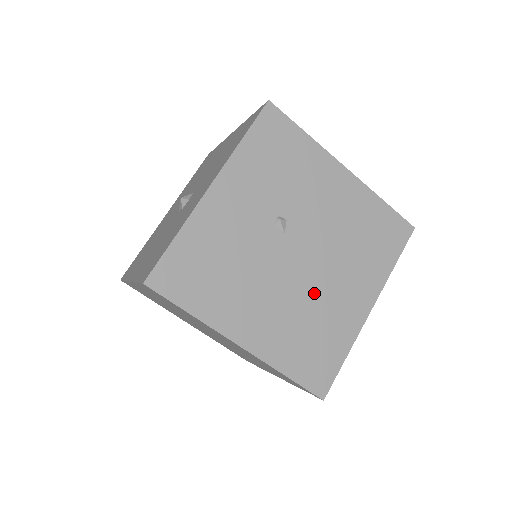
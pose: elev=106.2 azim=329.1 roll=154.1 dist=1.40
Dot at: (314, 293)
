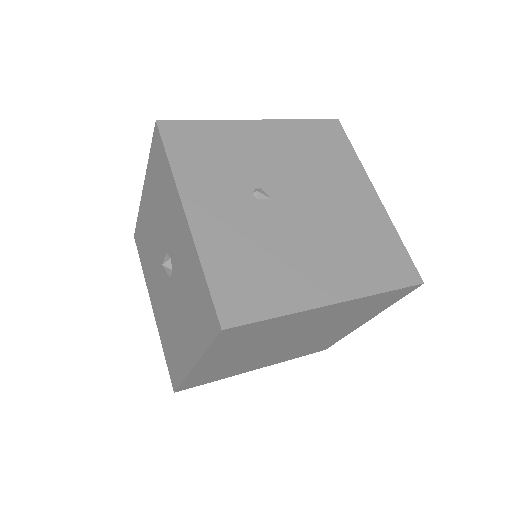
Dot at: (334, 219)
